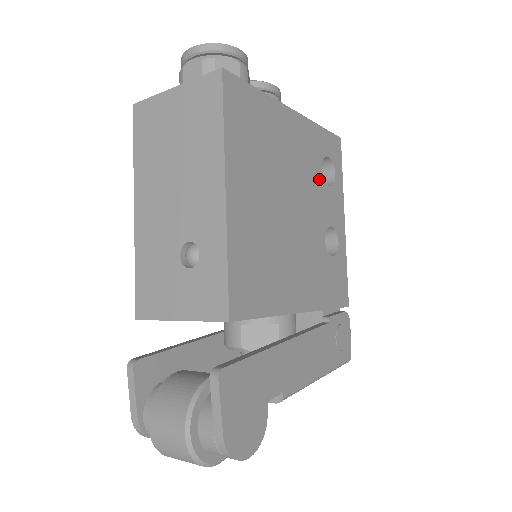
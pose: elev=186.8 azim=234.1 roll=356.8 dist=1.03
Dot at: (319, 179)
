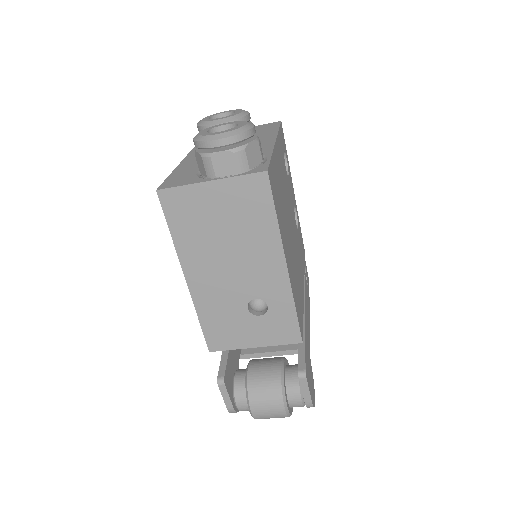
Dot at: (287, 178)
